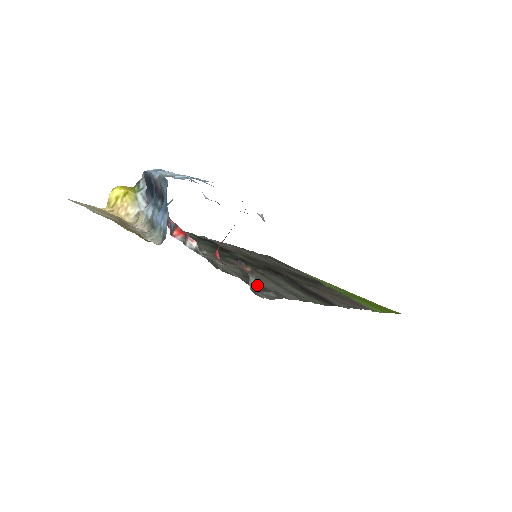
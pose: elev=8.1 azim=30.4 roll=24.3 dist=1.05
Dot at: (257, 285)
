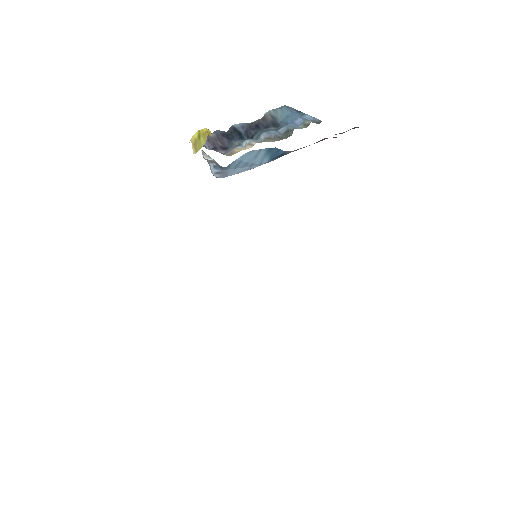
Dot at: occluded
